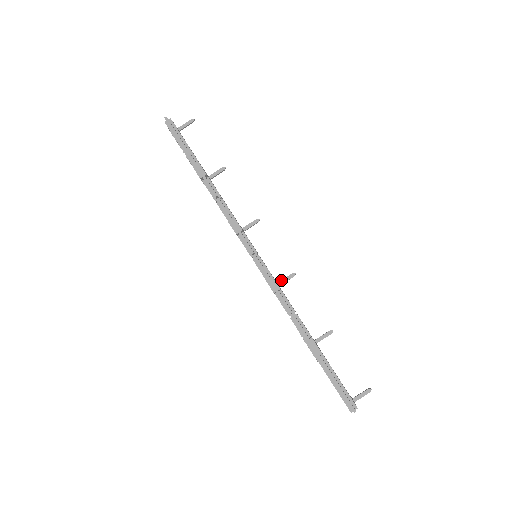
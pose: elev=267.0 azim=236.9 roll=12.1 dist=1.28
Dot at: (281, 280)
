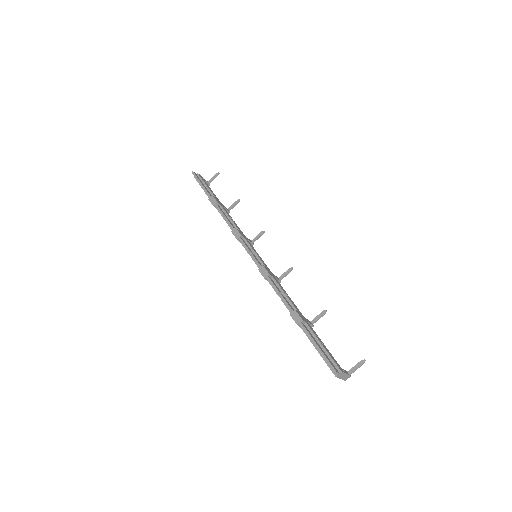
Dot at: (281, 275)
